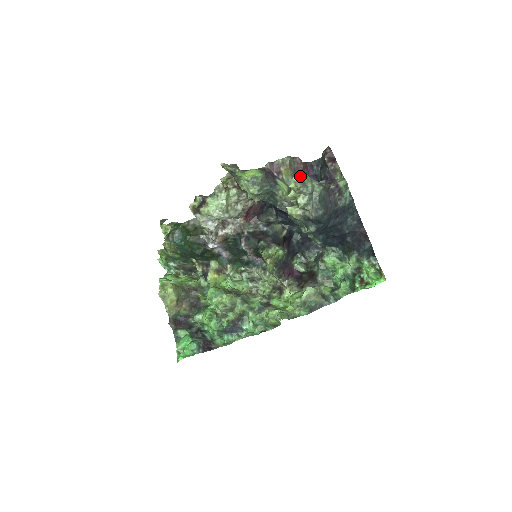
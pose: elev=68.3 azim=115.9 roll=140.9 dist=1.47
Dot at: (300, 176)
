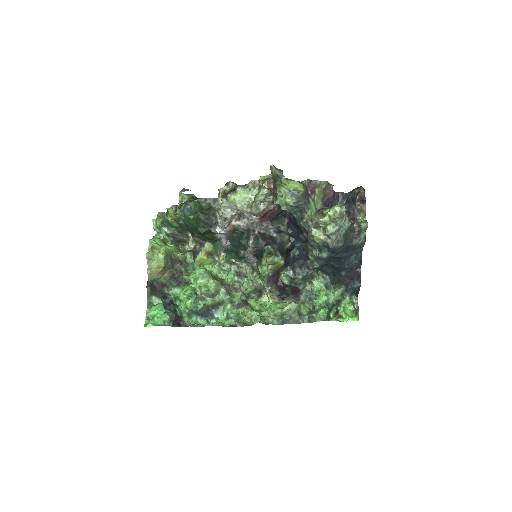
Dot at: (344, 209)
